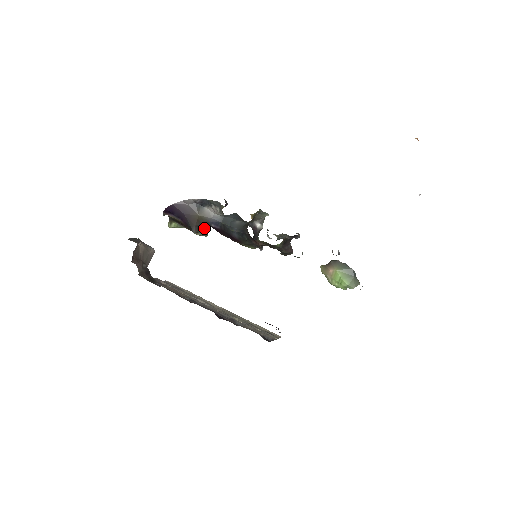
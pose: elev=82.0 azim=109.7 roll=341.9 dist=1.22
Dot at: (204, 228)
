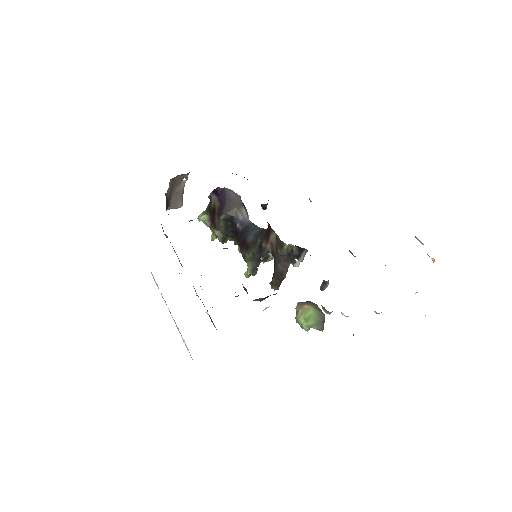
Dot at: (226, 231)
